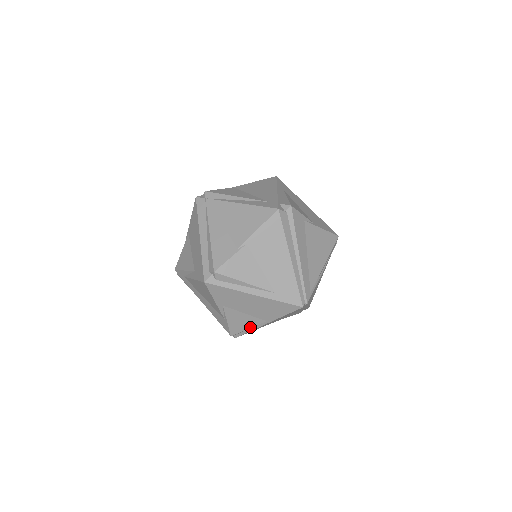
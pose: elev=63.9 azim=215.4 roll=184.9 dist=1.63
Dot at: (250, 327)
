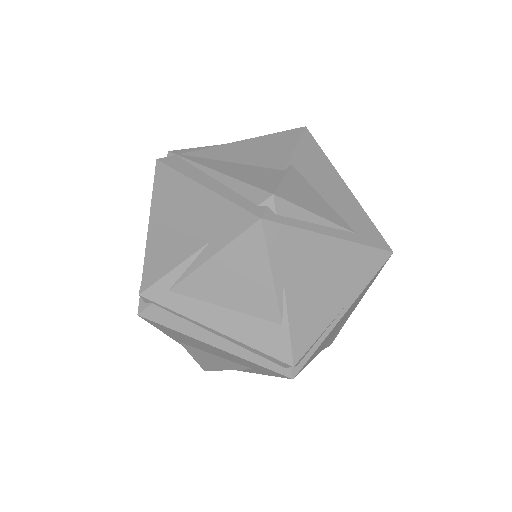
Dot at: (322, 330)
